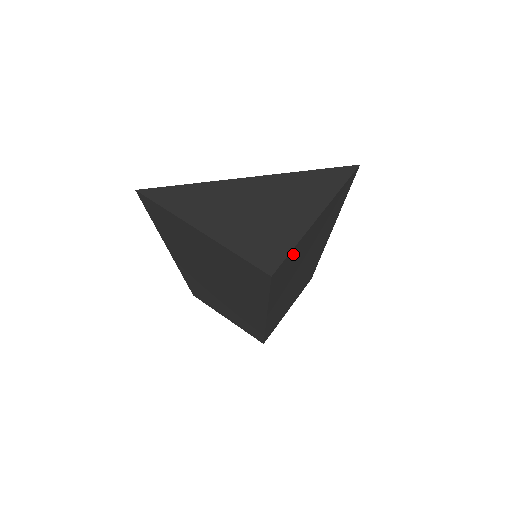
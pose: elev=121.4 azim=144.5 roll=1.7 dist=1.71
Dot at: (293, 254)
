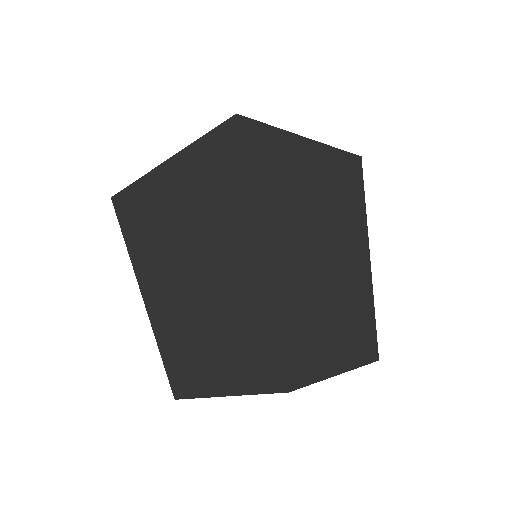
Dot at: (277, 144)
